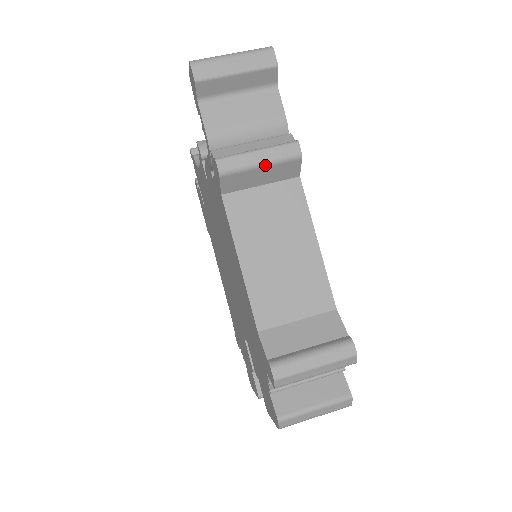
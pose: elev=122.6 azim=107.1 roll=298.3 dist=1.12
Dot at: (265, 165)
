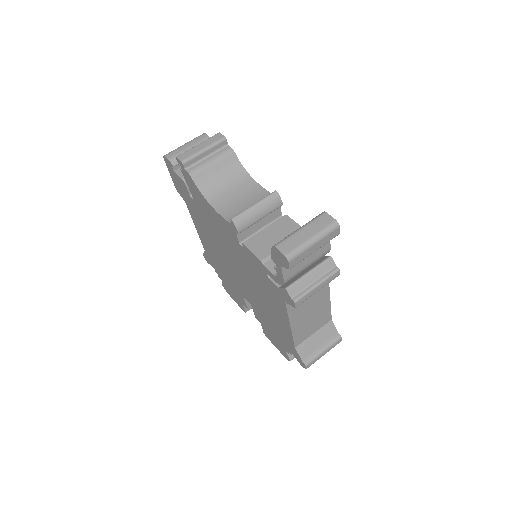
Dot at: occluded
